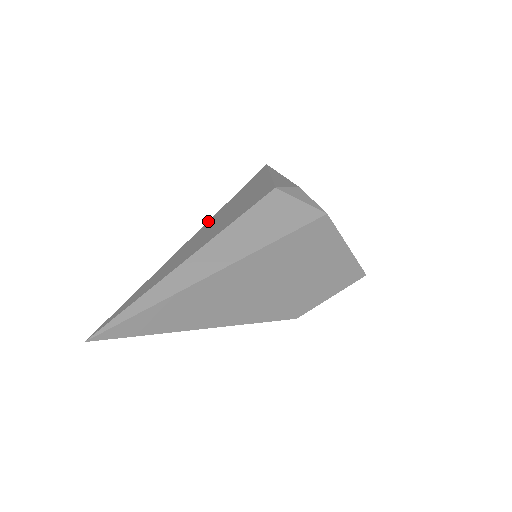
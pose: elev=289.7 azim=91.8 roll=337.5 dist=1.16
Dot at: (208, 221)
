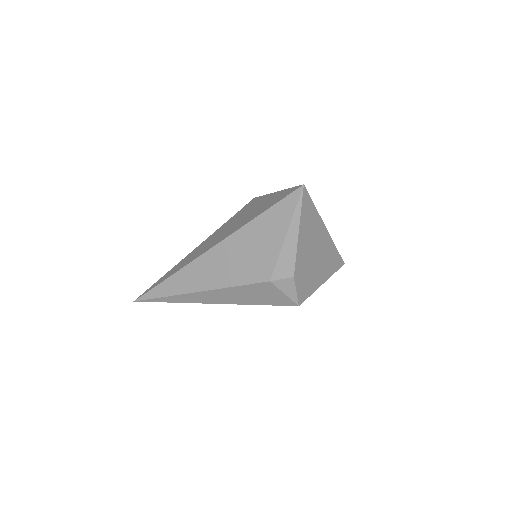
Dot at: (221, 242)
